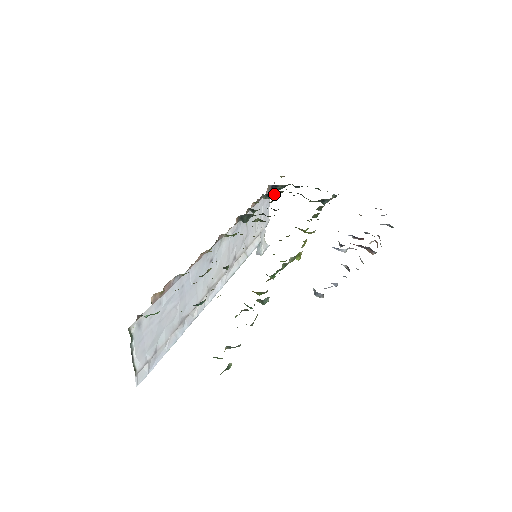
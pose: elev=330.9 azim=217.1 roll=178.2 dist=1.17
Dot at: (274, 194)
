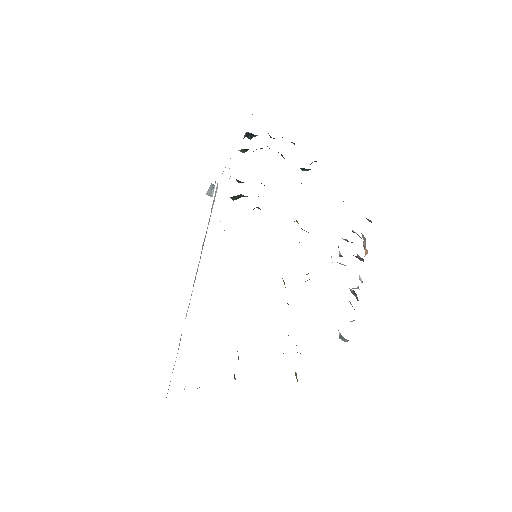
Dot at: occluded
